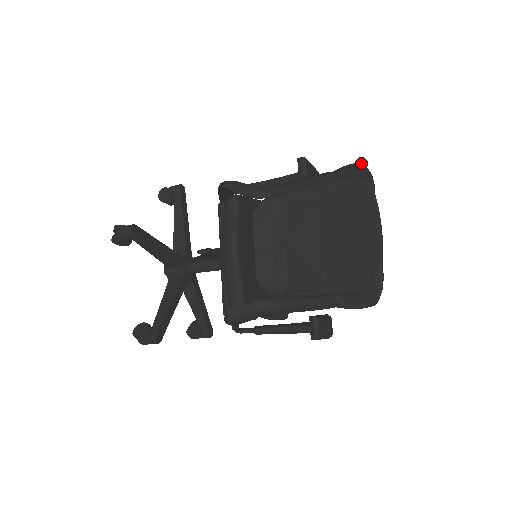
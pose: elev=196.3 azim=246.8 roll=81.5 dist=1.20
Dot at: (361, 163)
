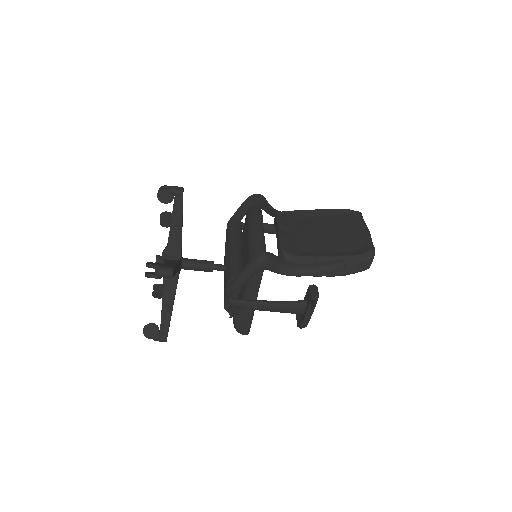
Dot at: occluded
